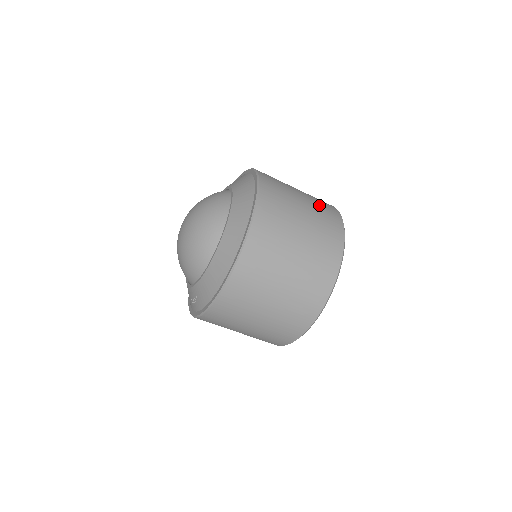
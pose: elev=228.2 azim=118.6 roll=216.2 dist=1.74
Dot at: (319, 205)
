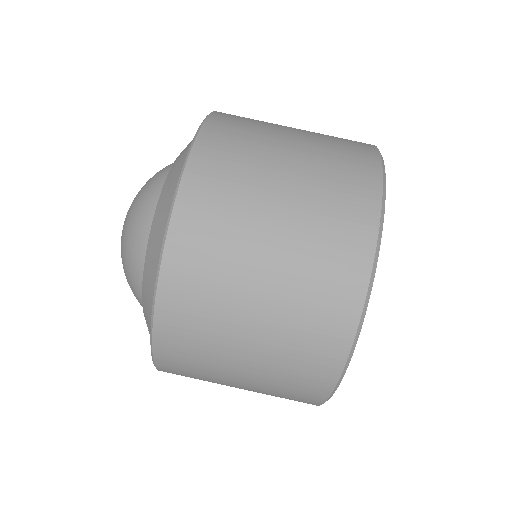
Dot at: occluded
